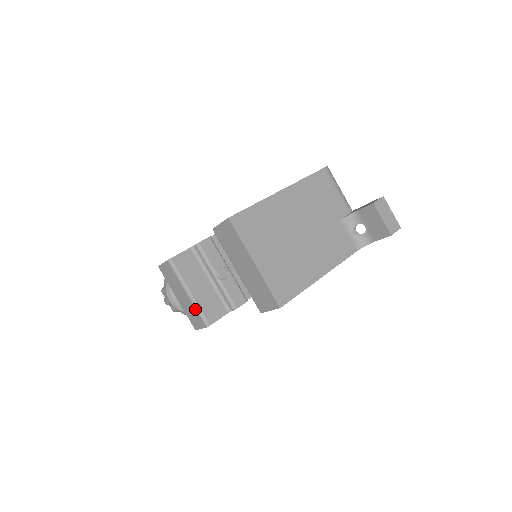
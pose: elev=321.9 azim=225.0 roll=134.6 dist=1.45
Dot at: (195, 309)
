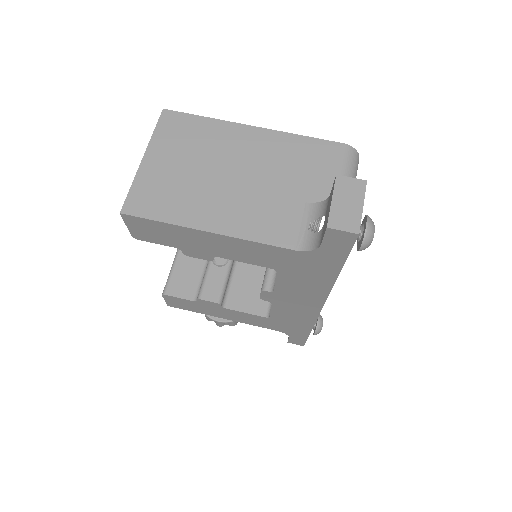
Dot at: (170, 272)
